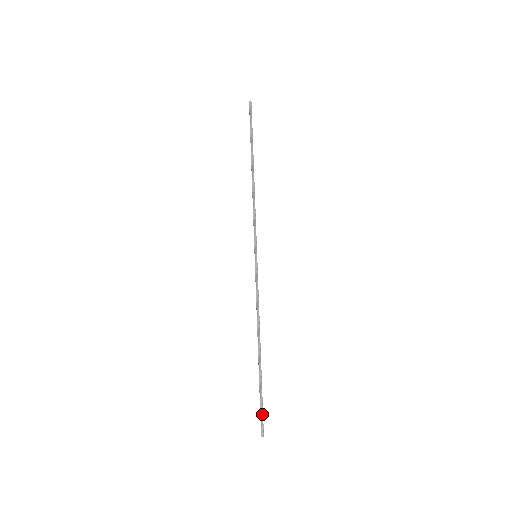
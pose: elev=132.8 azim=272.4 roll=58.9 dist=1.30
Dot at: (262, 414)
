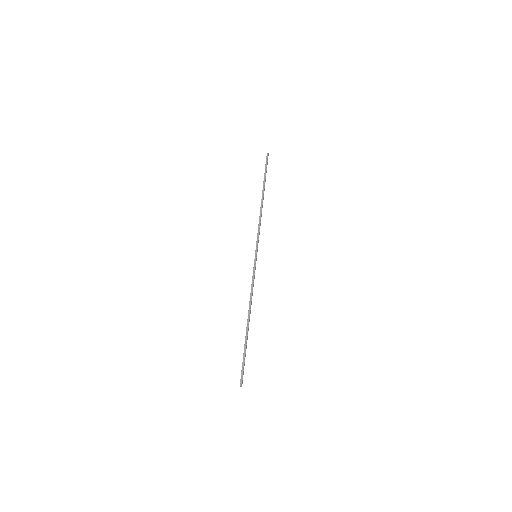
Dot at: (243, 369)
